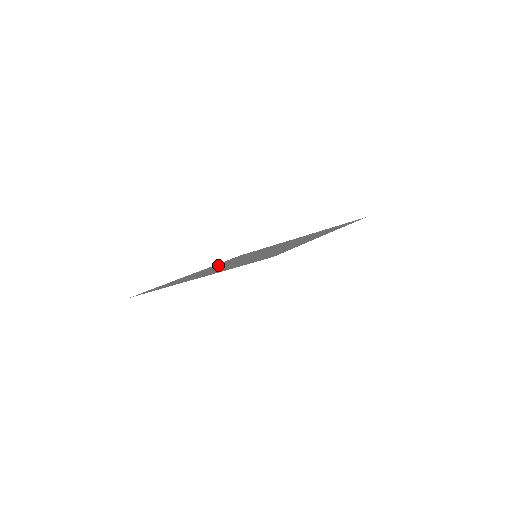
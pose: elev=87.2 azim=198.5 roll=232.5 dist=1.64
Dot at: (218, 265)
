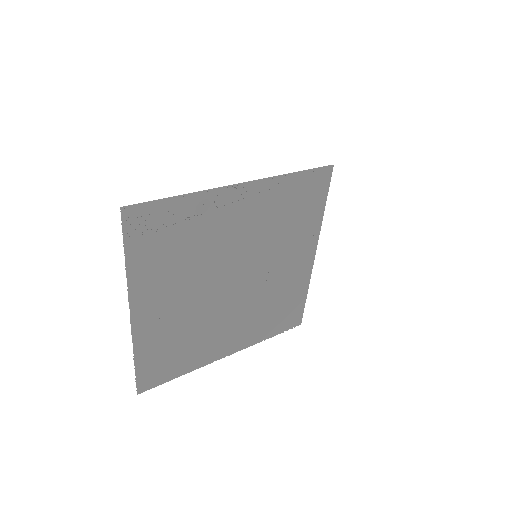
Dot at: (172, 309)
